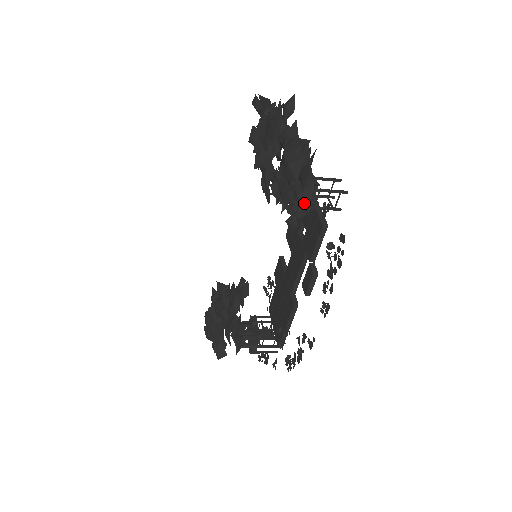
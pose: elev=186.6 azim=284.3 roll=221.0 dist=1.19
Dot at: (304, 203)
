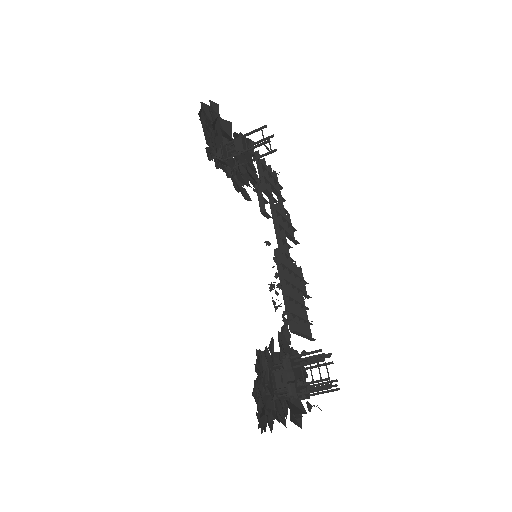
Dot at: (213, 127)
